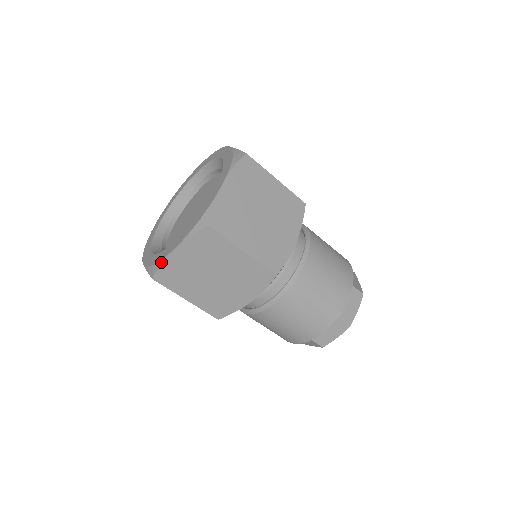
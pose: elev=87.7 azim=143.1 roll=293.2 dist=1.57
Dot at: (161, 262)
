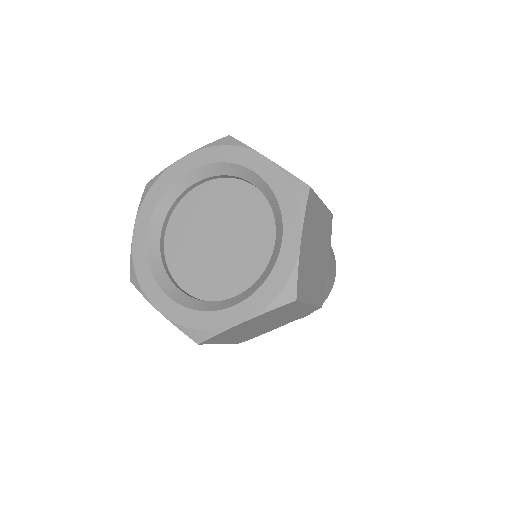
Dot at: (297, 268)
